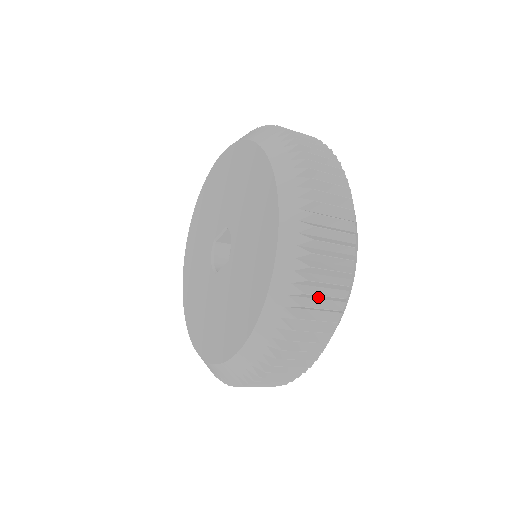
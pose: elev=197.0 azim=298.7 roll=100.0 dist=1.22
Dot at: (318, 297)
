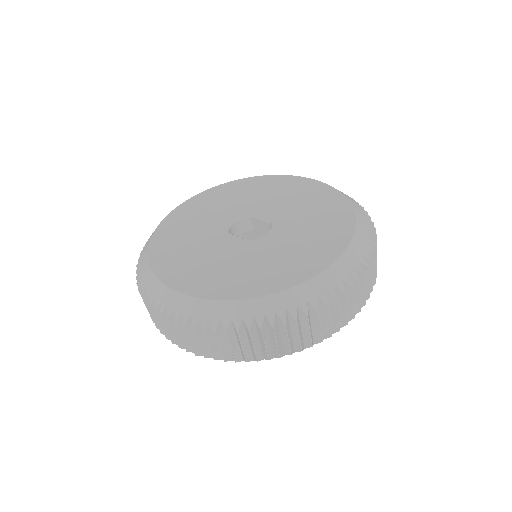
Dot at: (273, 337)
